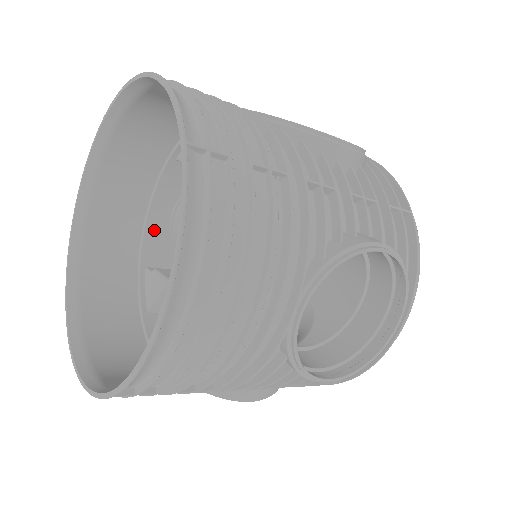
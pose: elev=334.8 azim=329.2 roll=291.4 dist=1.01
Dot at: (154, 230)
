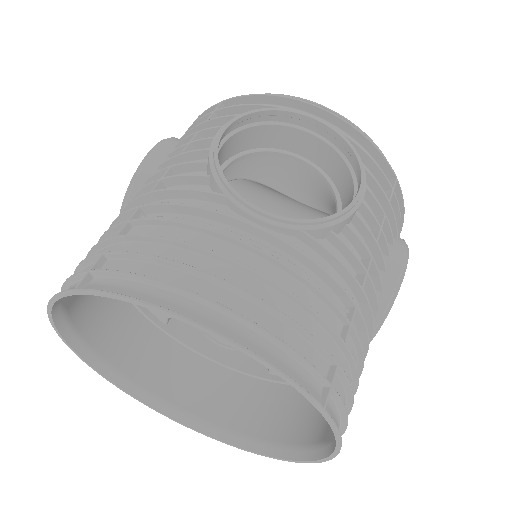
Dot at: occluded
